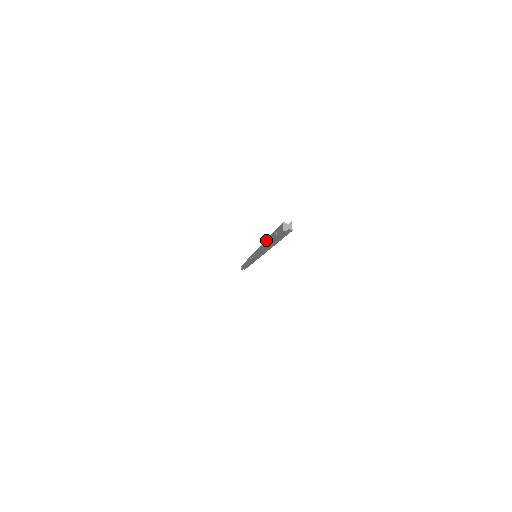
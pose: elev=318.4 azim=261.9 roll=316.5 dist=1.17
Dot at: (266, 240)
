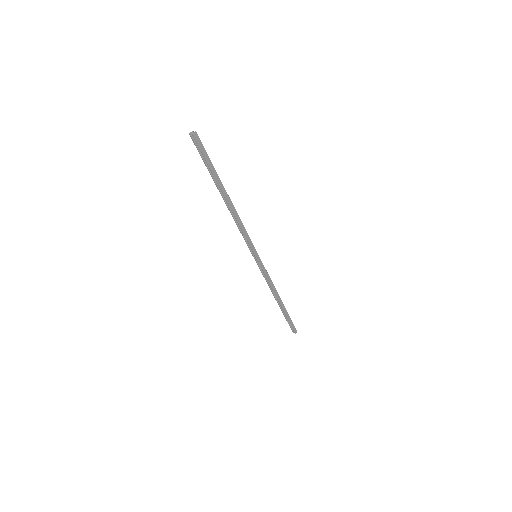
Dot at: (222, 189)
